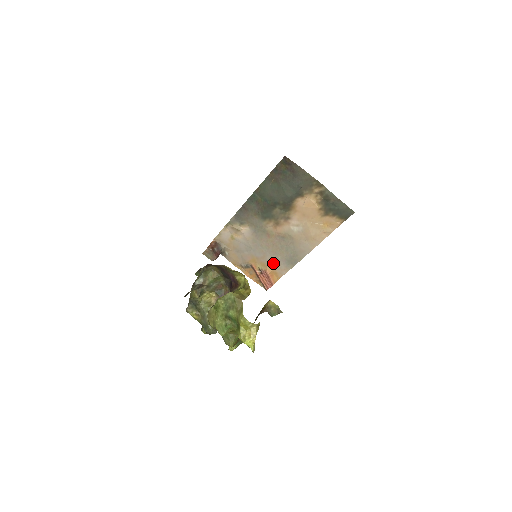
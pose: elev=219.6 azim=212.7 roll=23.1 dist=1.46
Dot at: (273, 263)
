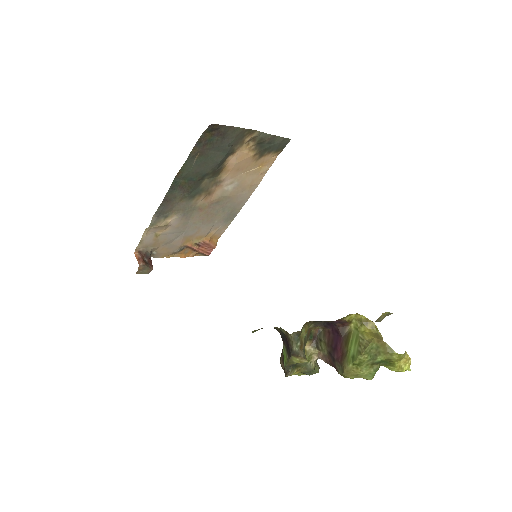
Dot at: (210, 230)
